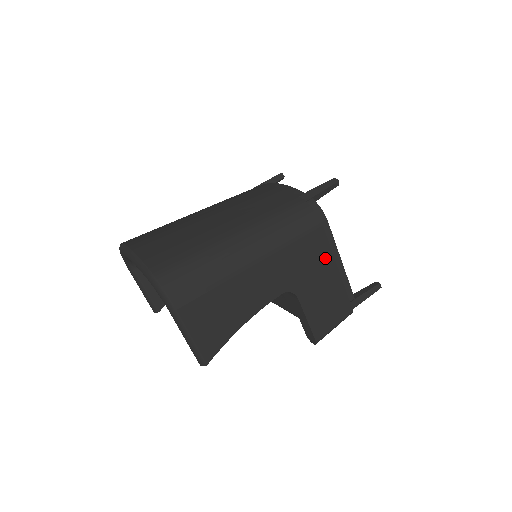
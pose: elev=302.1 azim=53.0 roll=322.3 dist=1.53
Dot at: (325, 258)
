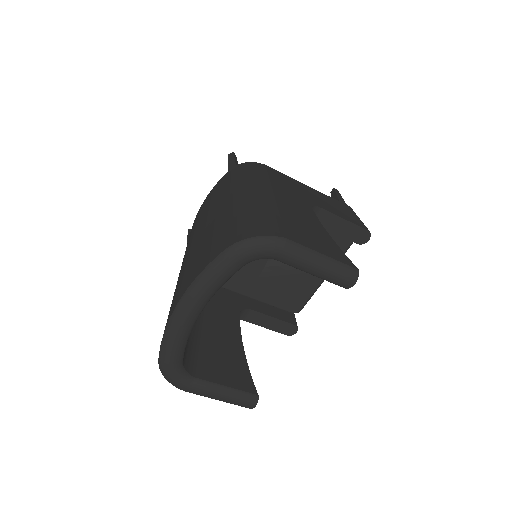
Dot at: (294, 182)
